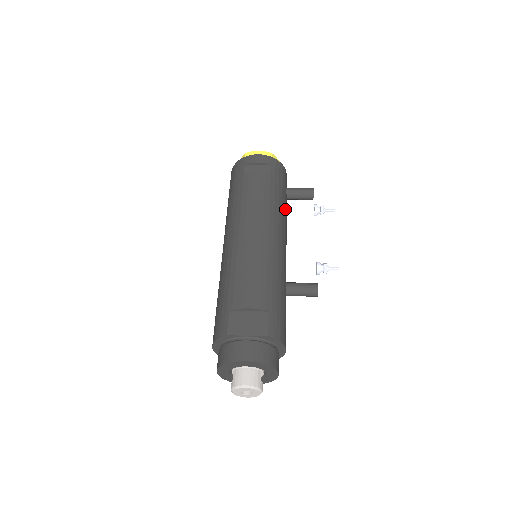
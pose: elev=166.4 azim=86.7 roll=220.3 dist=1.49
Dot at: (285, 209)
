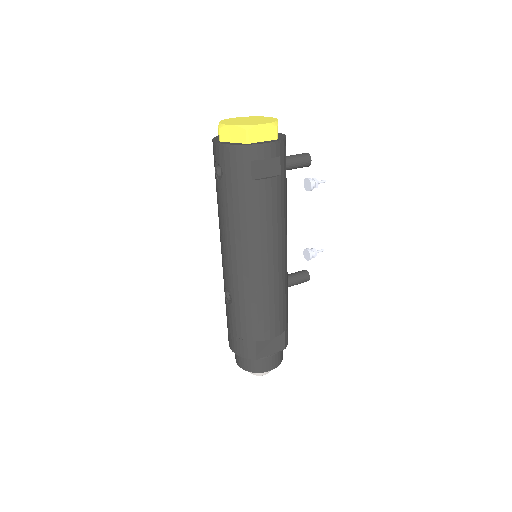
Dot at: occluded
